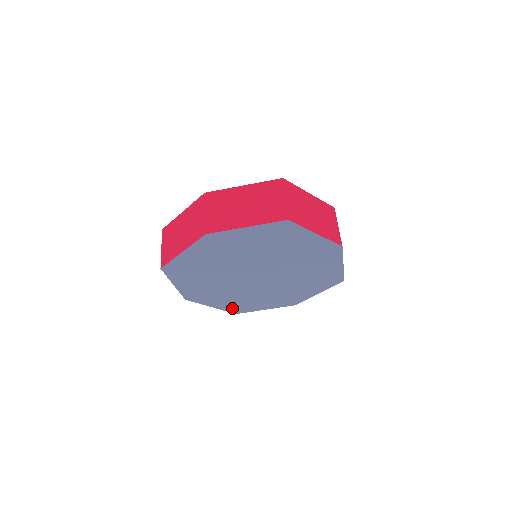
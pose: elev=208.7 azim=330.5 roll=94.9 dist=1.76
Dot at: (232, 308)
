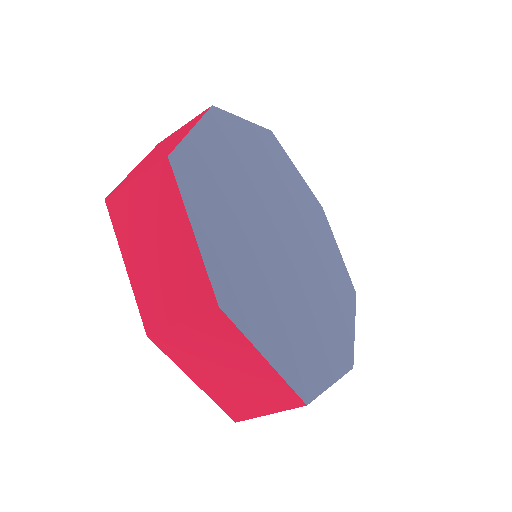
Dot at: (293, 372)
